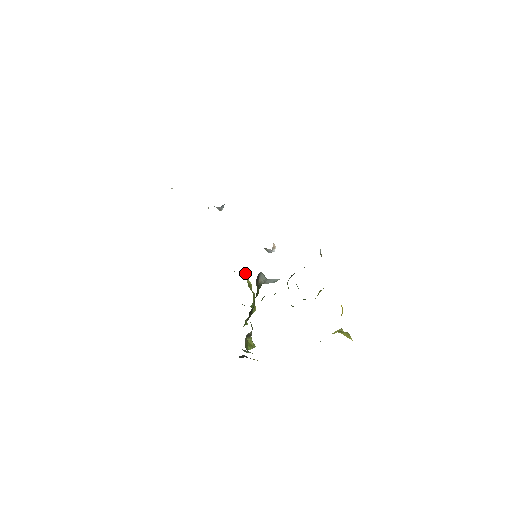
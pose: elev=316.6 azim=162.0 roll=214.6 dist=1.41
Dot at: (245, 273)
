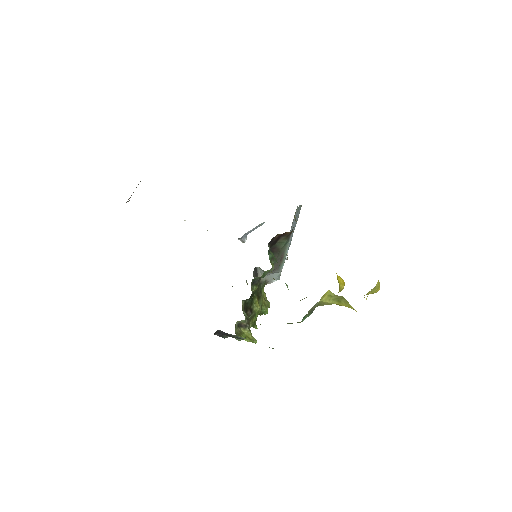
Dot at: occluded
